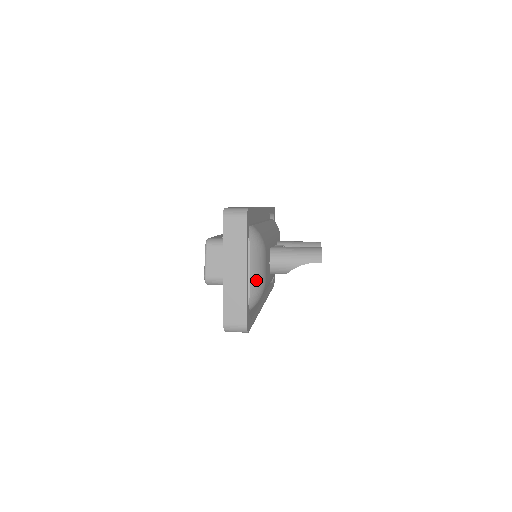
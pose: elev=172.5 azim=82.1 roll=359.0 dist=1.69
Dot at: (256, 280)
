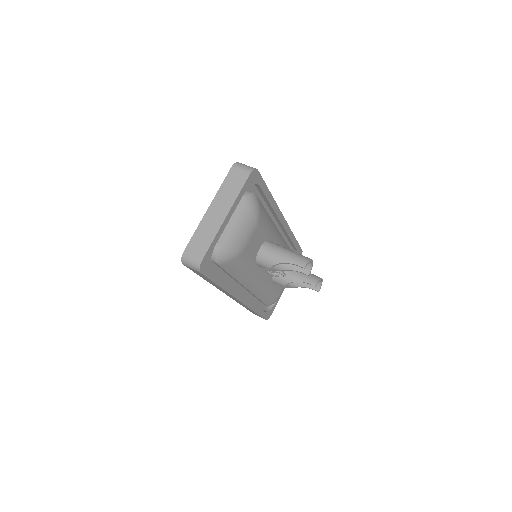
Dot at: (234, 237)
